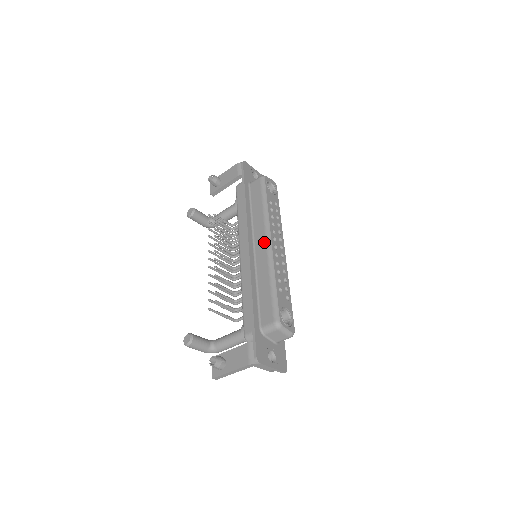
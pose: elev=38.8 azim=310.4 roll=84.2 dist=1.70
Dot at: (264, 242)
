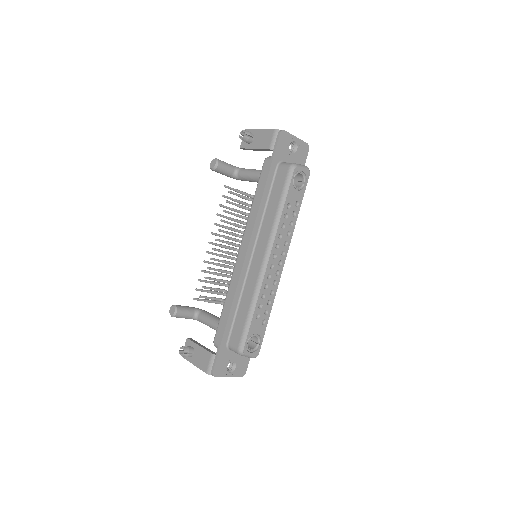
Dot at: (261, 258)
